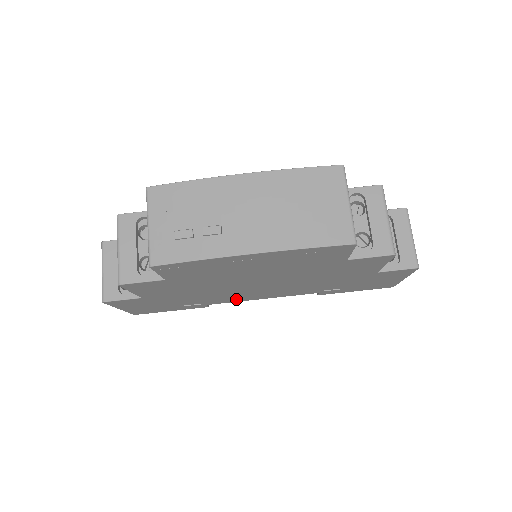
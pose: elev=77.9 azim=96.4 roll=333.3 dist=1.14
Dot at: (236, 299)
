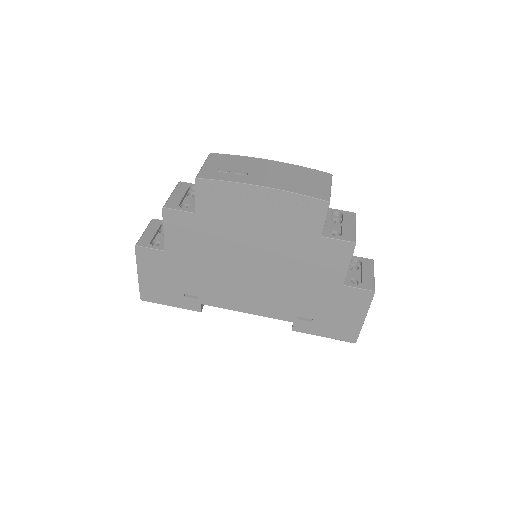
Dot at: (227, 301)
